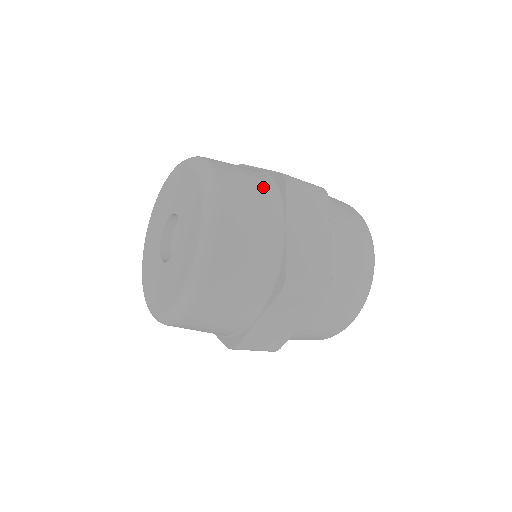
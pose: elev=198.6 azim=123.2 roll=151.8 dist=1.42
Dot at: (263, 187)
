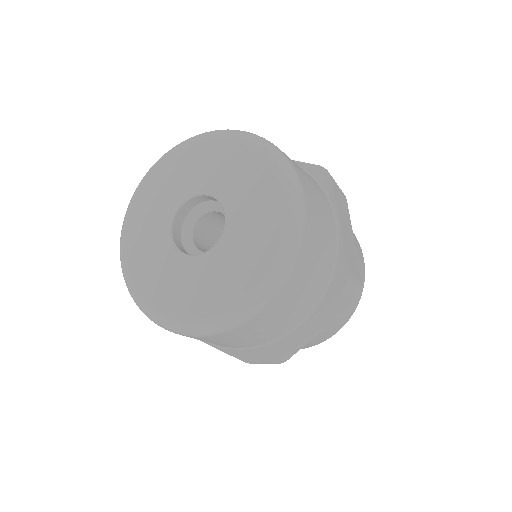
Dot at: (321, 279)
